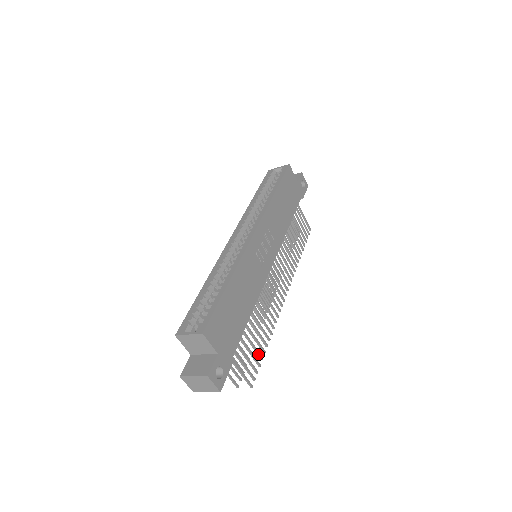
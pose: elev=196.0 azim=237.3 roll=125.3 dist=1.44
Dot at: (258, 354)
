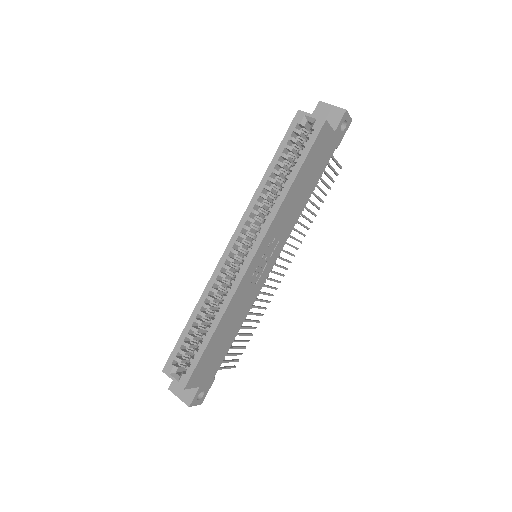
Dot at: occluded
